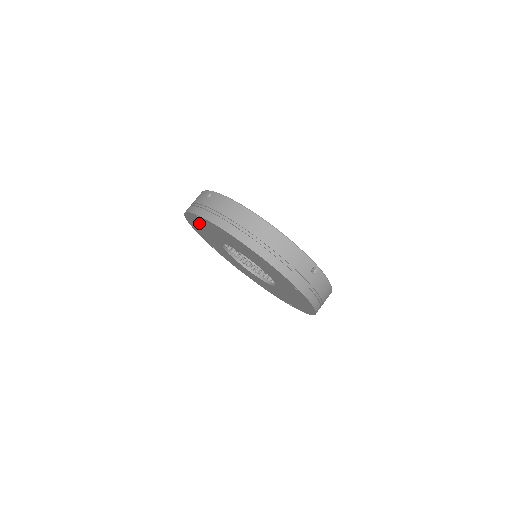
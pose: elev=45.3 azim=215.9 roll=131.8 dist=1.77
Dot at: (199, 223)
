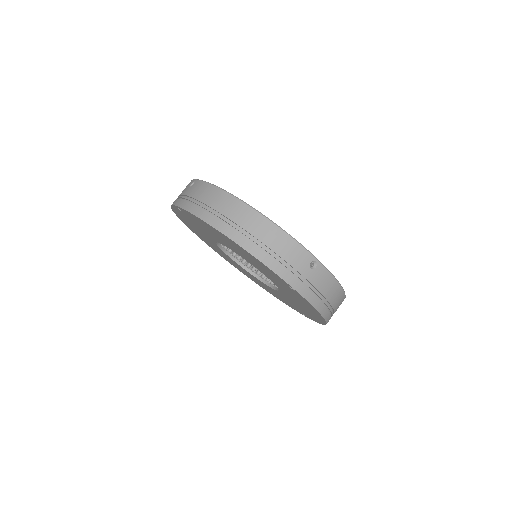
Dot at: (186, 219)
